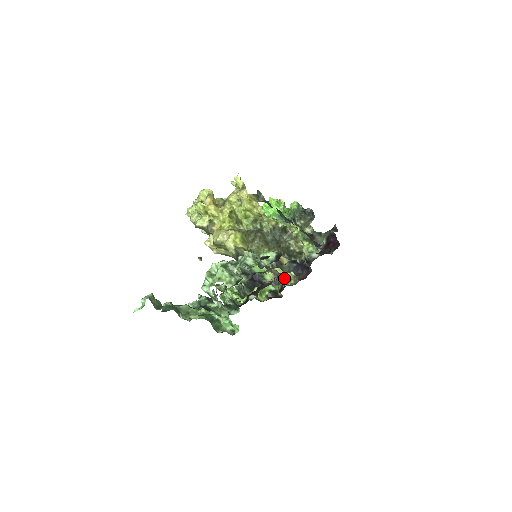
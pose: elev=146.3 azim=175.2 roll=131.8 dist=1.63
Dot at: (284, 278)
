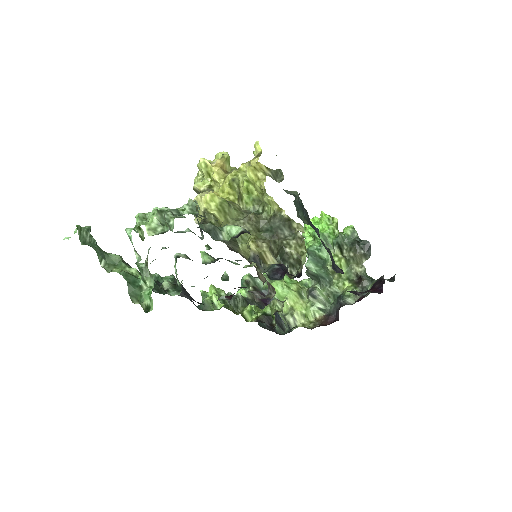
Dot at: (303, 317)
